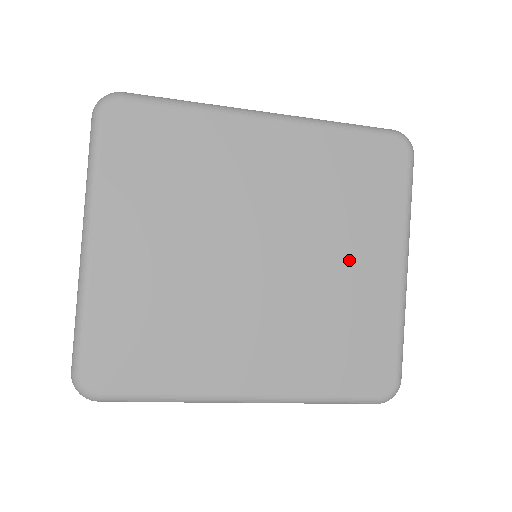
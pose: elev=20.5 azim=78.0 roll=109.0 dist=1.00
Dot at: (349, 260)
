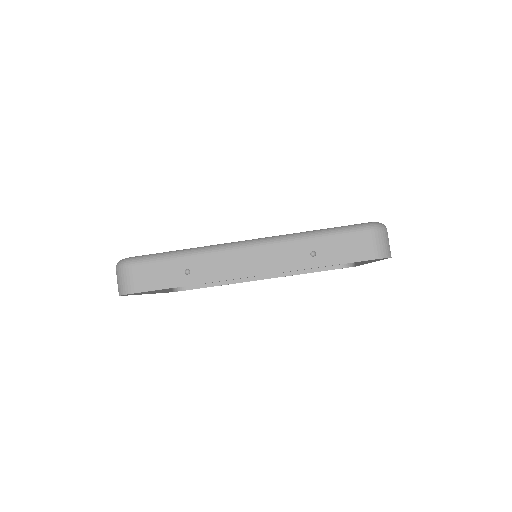
Dot at: occluded
